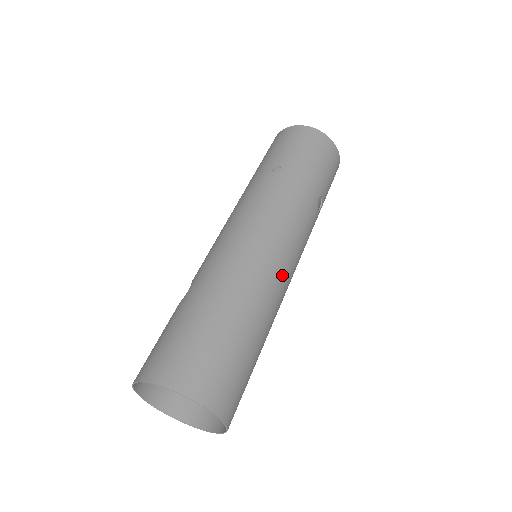
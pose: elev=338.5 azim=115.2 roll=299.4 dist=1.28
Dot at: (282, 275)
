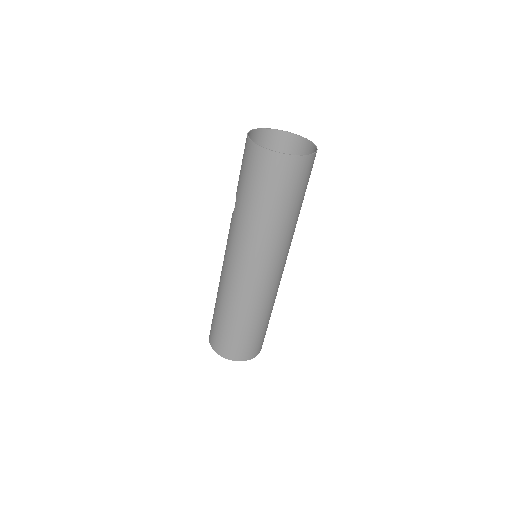
Dot at: occluded
